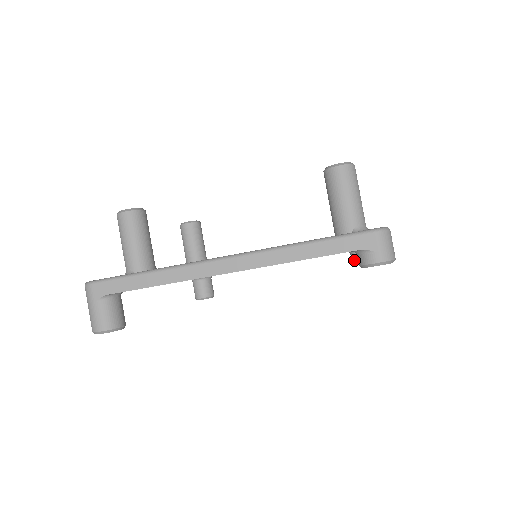
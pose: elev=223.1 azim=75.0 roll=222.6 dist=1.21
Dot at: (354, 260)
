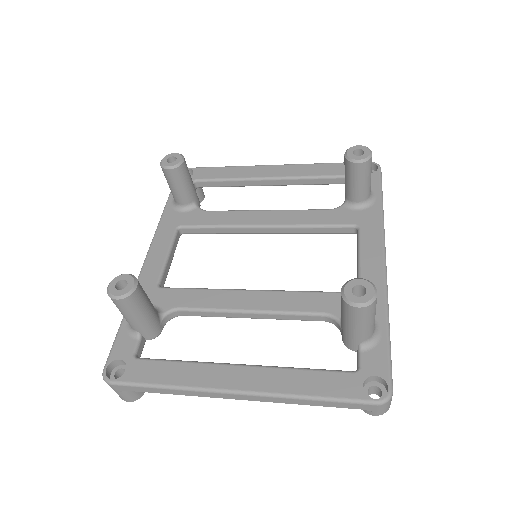
Dot at: occluded
